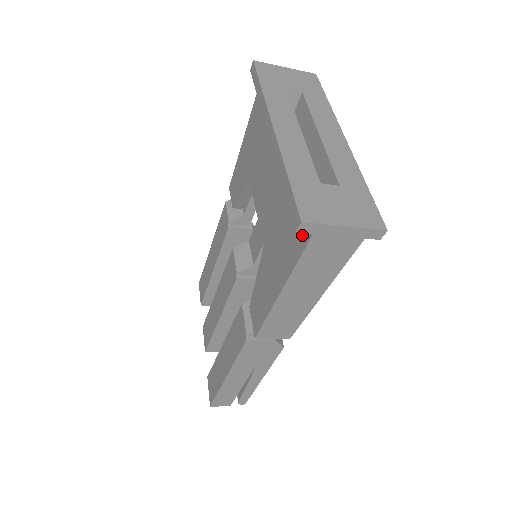
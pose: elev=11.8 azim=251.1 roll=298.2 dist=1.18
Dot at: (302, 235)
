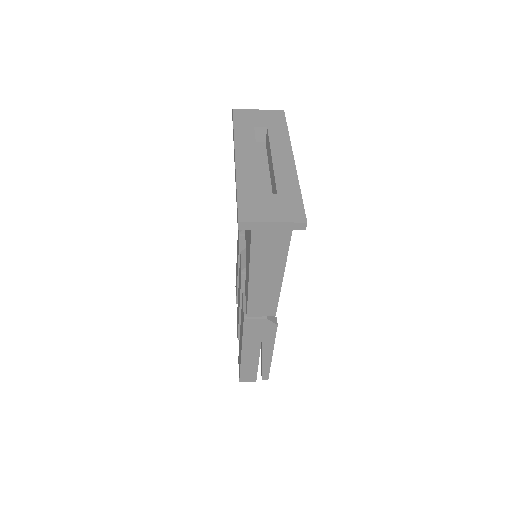
Dot at: (250, 232)
